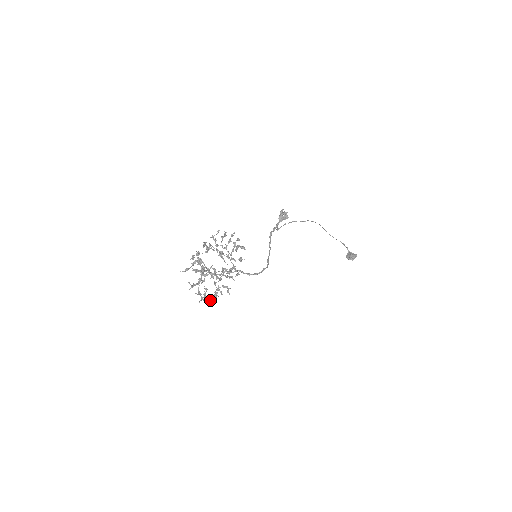
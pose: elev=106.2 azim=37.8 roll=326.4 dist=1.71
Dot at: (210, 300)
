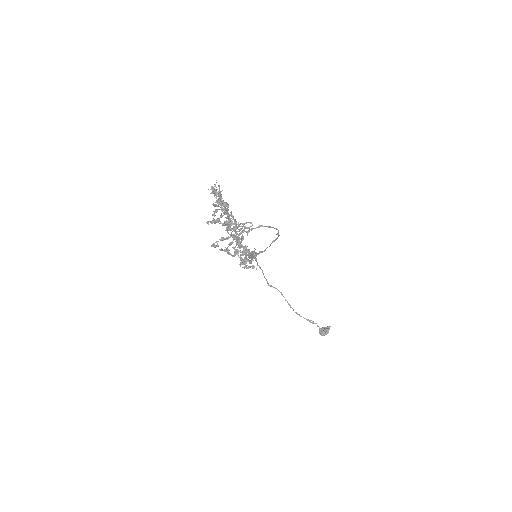
Dot at: (245, 250)
